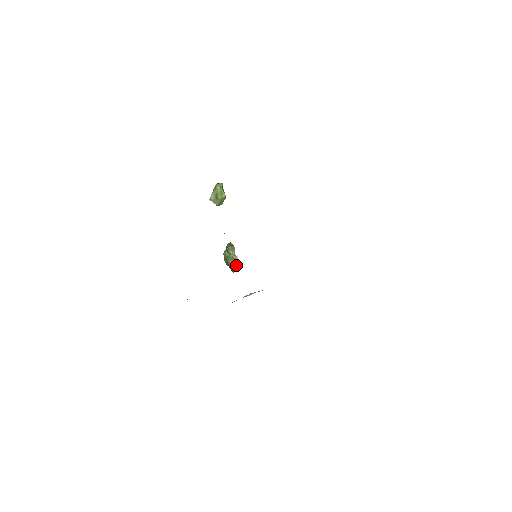
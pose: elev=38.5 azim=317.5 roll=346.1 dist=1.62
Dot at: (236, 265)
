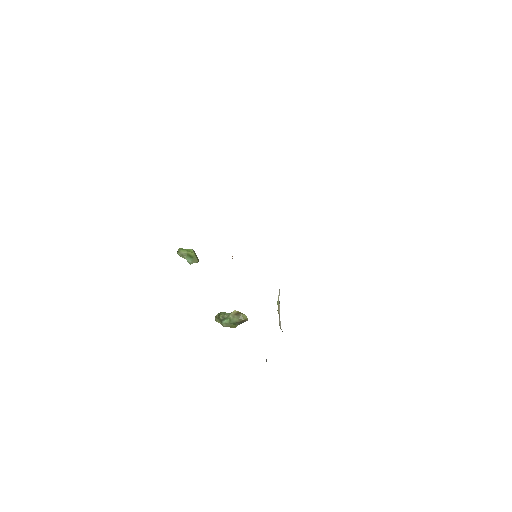
Dot at: (242, 314)
